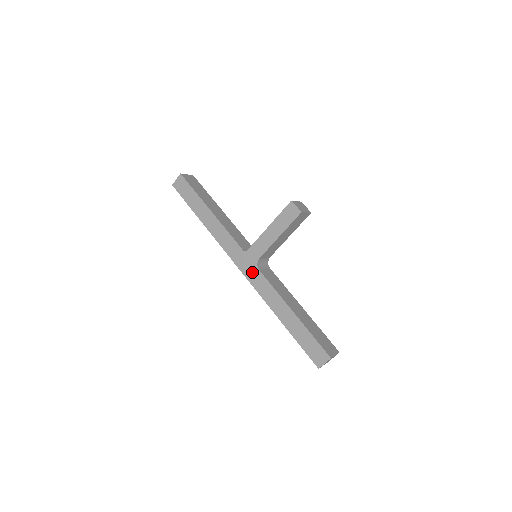
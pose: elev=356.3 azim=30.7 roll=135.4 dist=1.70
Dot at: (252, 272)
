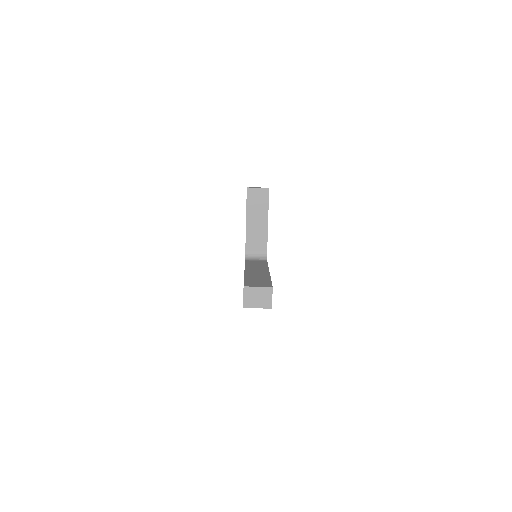
Dot at: occluded
